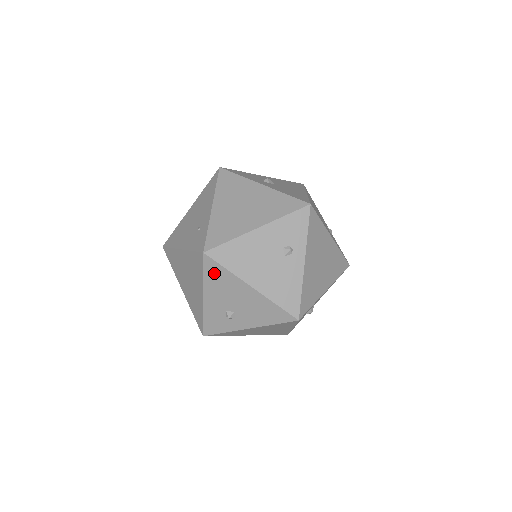
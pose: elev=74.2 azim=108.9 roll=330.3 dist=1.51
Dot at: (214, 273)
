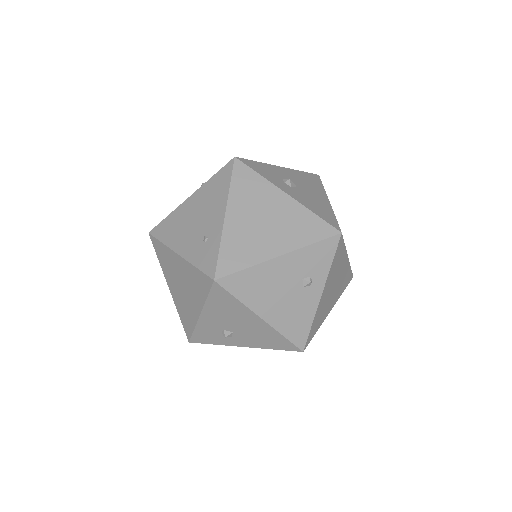
Dot at: (221, 299)
